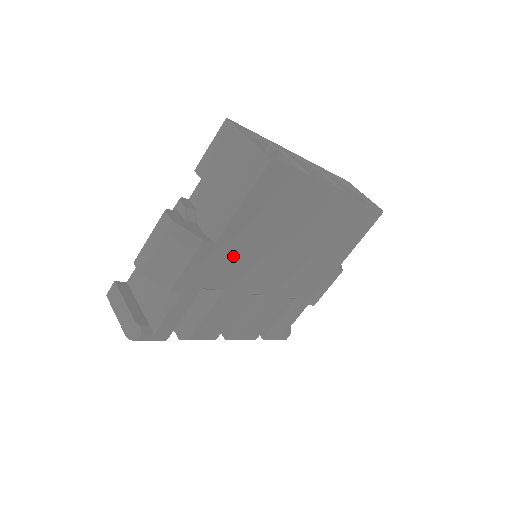
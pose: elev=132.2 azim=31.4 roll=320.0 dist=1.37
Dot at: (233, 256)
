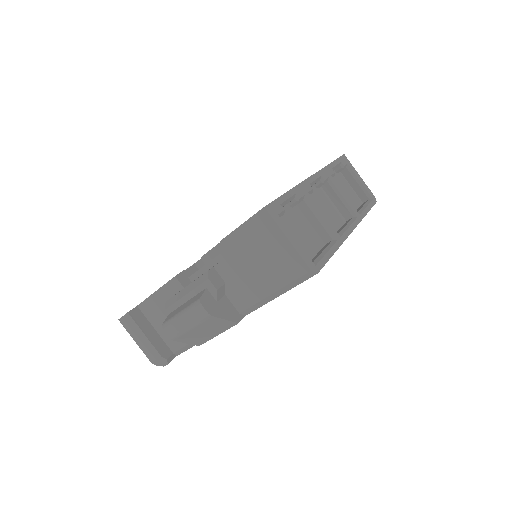
Dot at: occluded
